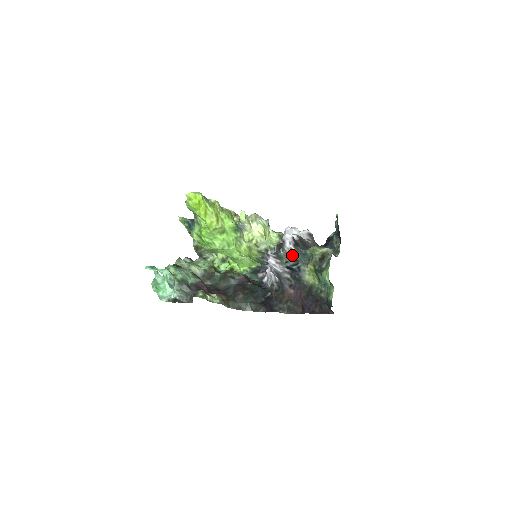
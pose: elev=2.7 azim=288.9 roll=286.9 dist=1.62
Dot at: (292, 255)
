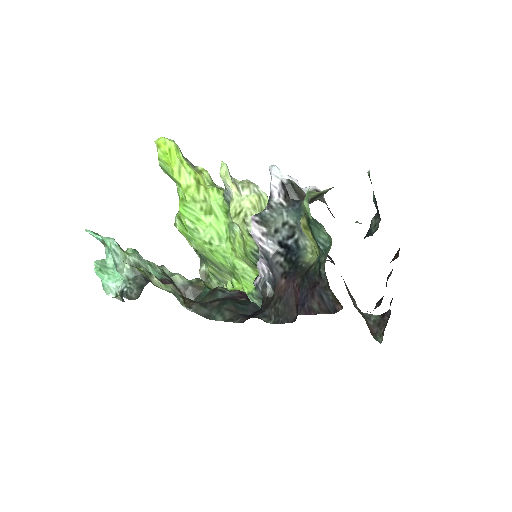
Dot at: (283, 215)
